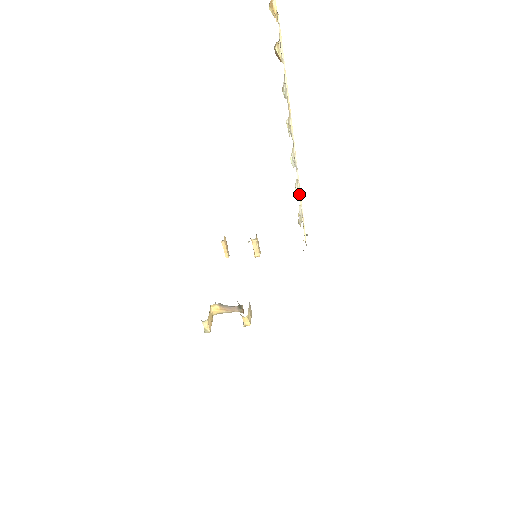
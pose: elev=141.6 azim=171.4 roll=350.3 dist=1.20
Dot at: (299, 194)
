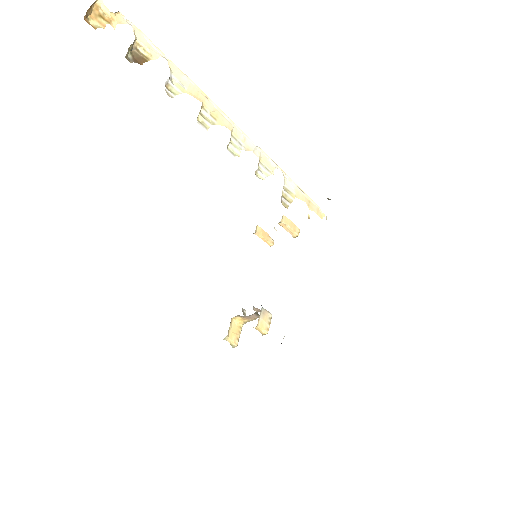
Dot at: (273, 173)
